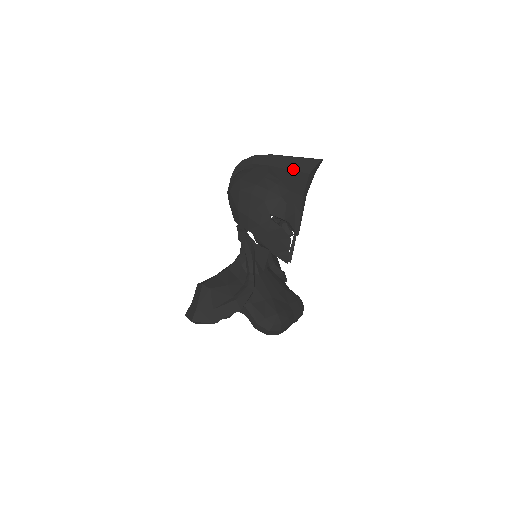
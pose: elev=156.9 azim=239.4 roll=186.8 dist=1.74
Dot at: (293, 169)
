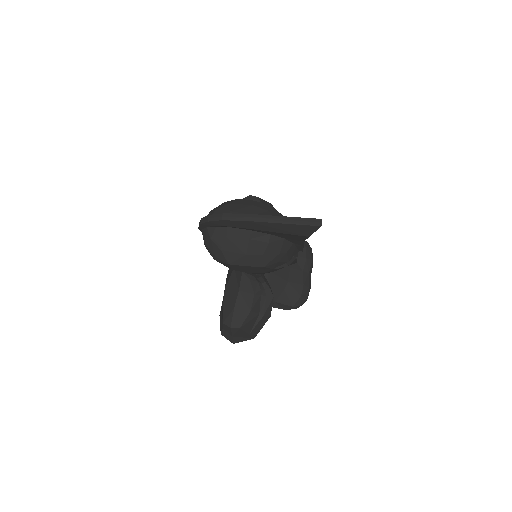
Dot at: (285, 233)
